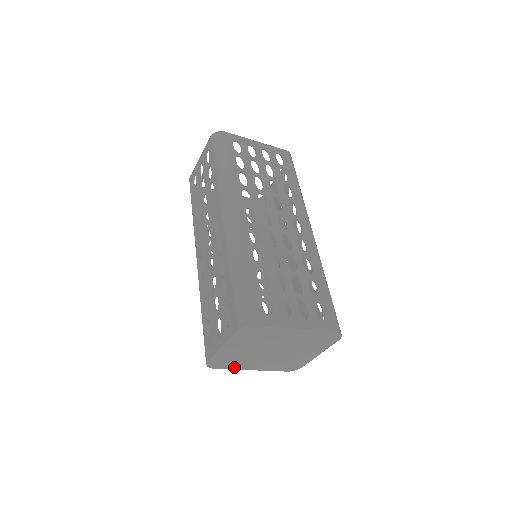
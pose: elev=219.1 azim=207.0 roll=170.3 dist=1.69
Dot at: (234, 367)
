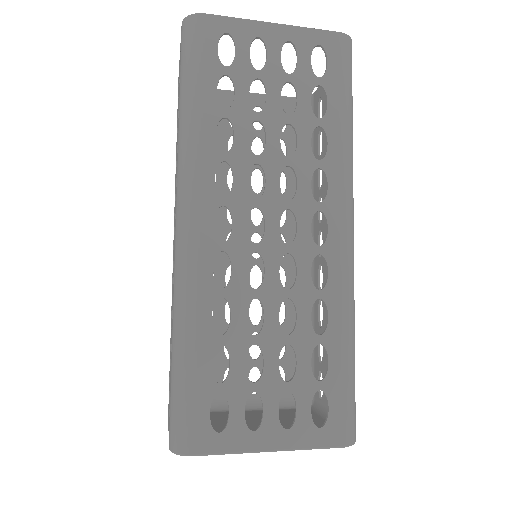
Dot at: (212, 413)
